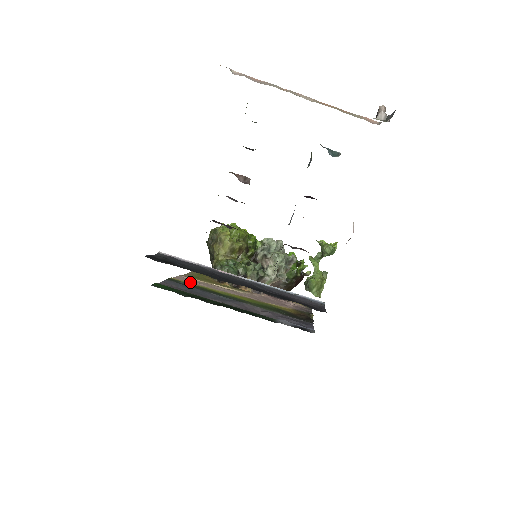
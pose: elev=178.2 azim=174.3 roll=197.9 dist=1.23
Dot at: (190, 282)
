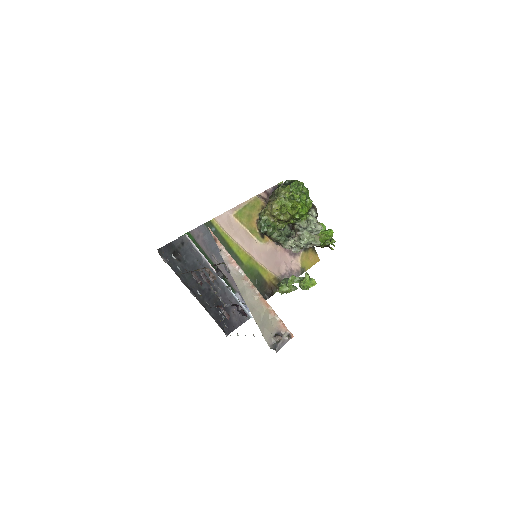
Dot at: (224, 226)
